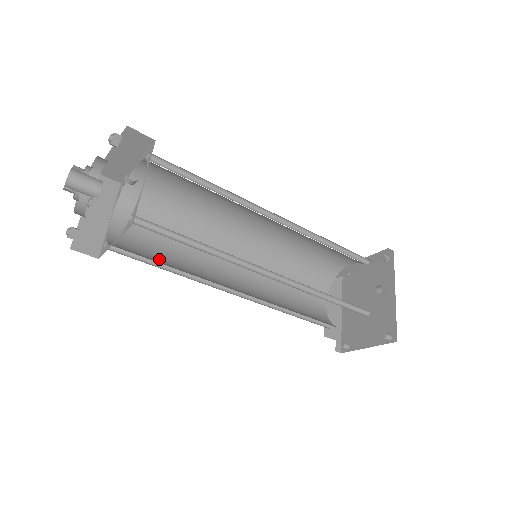
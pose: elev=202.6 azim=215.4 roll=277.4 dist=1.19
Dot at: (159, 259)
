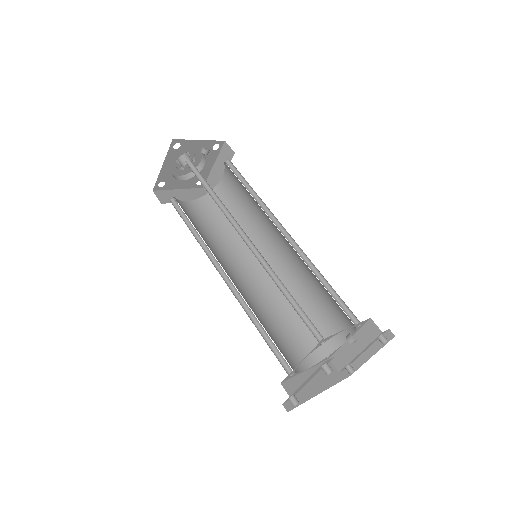
Dot at: (193, 223)
